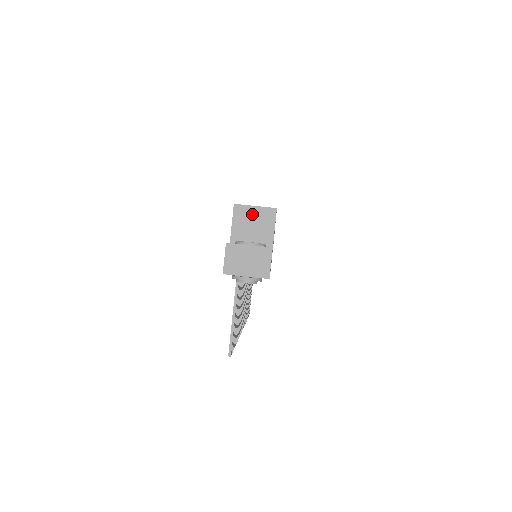
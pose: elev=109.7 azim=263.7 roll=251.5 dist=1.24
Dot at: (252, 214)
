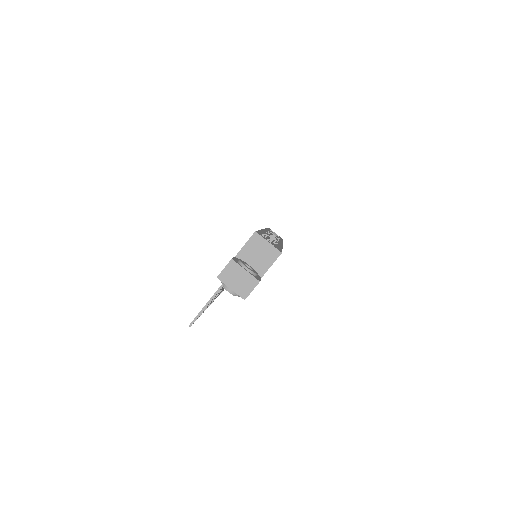
Dot at: (263, 246)
